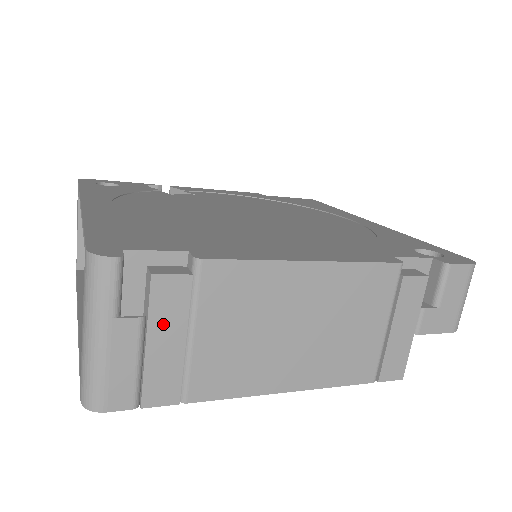
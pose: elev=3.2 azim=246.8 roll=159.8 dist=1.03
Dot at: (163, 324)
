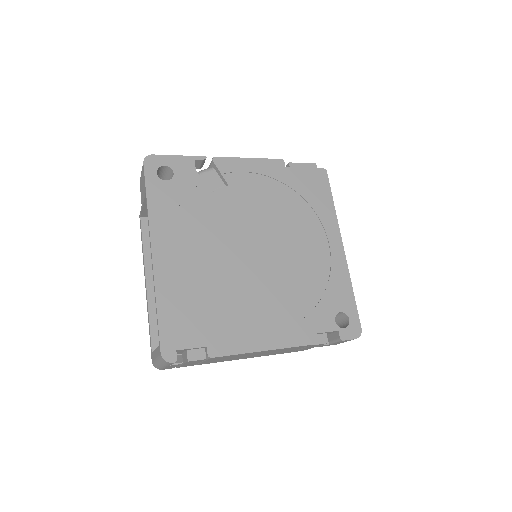
Dot at: (190, 363)
